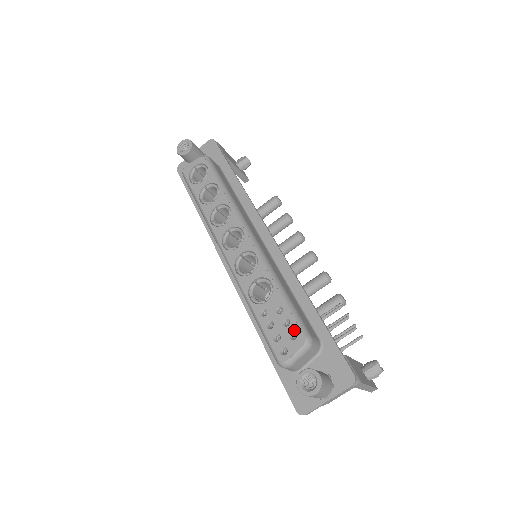
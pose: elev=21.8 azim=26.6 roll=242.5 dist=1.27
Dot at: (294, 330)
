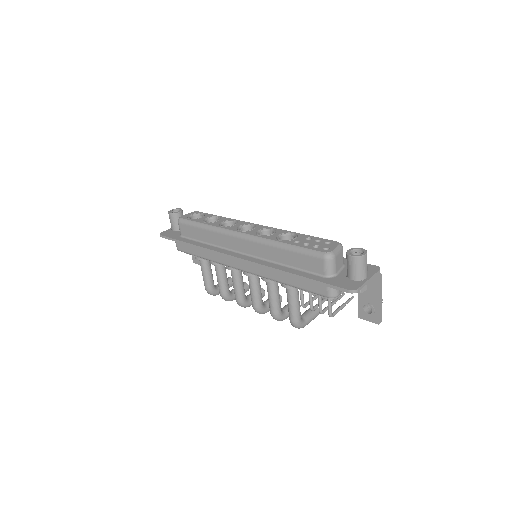
Dot at: (327, 241)
